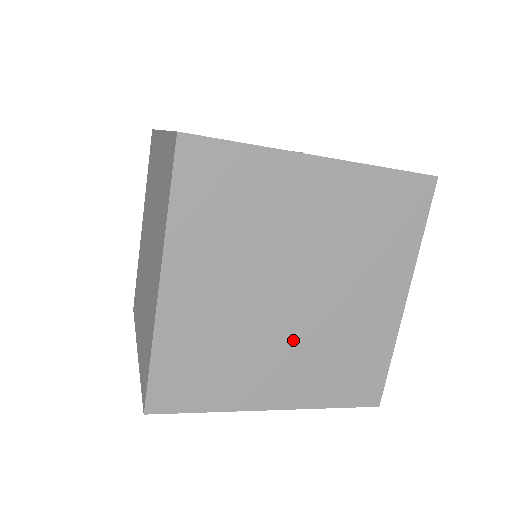
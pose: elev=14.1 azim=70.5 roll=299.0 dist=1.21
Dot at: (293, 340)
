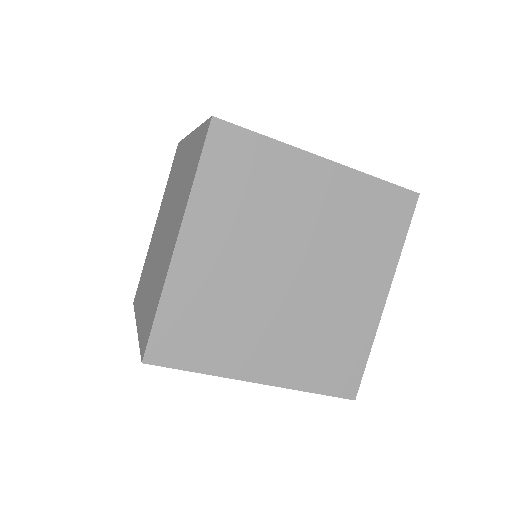
Dot at: (284, 317)
